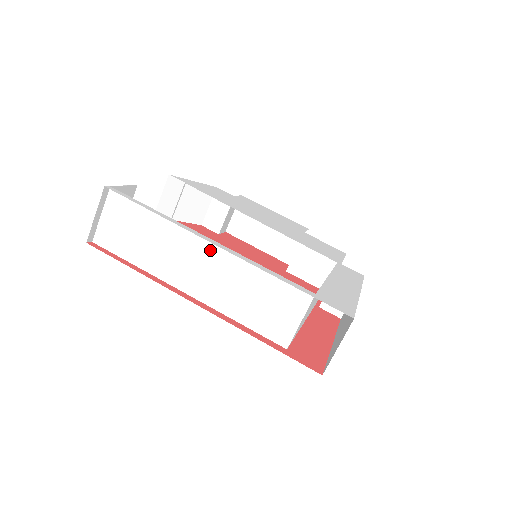
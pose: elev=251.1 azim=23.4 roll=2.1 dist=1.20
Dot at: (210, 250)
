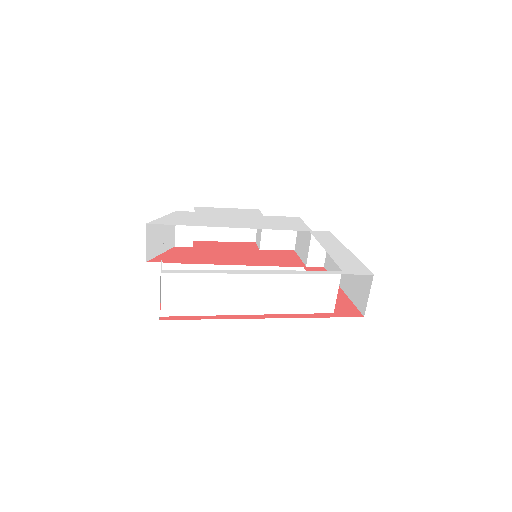
Dot at: (260, 278)
